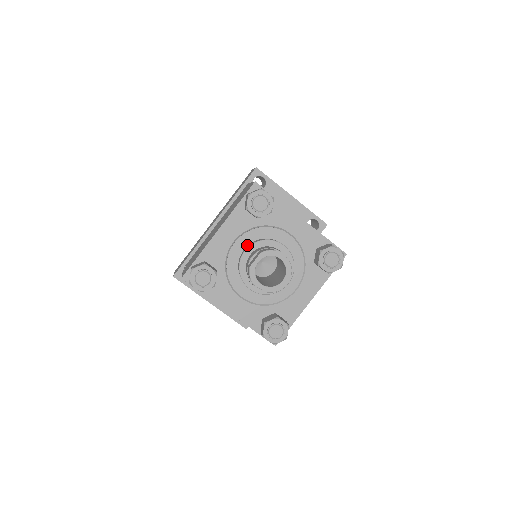
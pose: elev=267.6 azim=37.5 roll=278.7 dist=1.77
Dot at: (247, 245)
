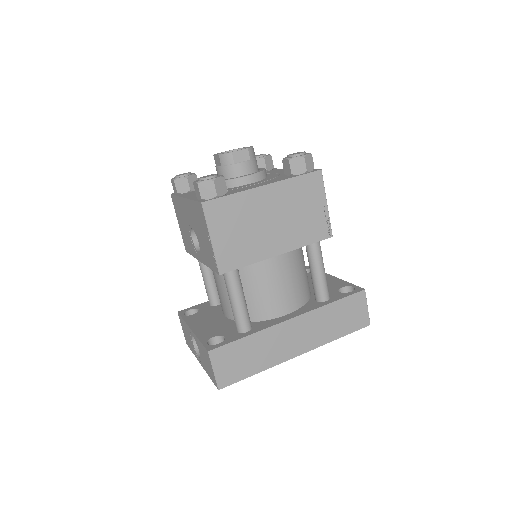
Dot at: occluded
